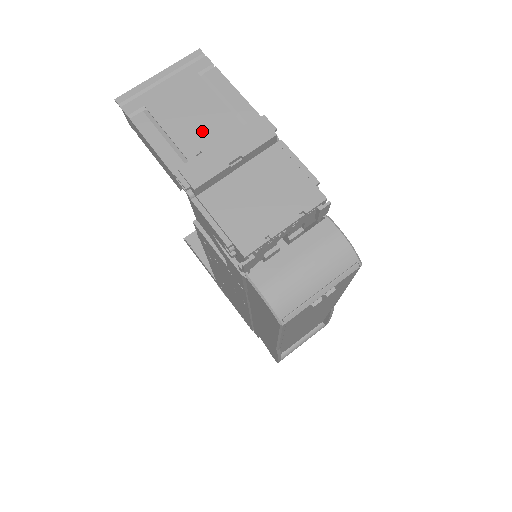
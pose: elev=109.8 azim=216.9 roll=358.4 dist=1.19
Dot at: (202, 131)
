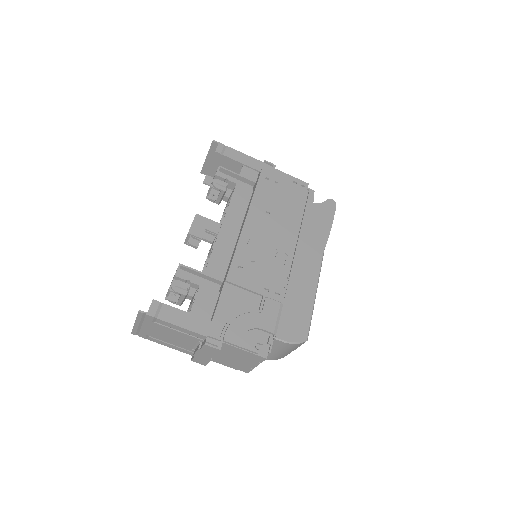
Dot at: (184, 342)
